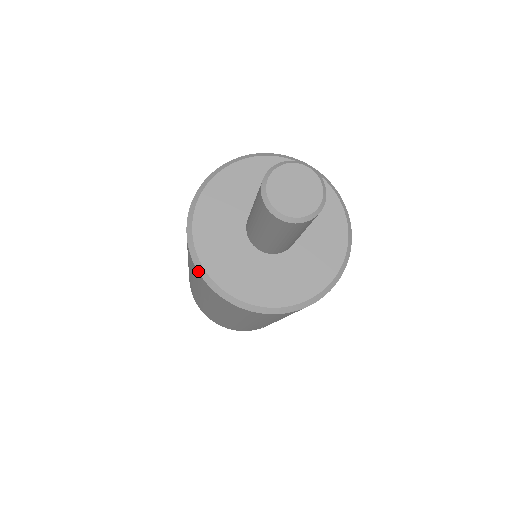
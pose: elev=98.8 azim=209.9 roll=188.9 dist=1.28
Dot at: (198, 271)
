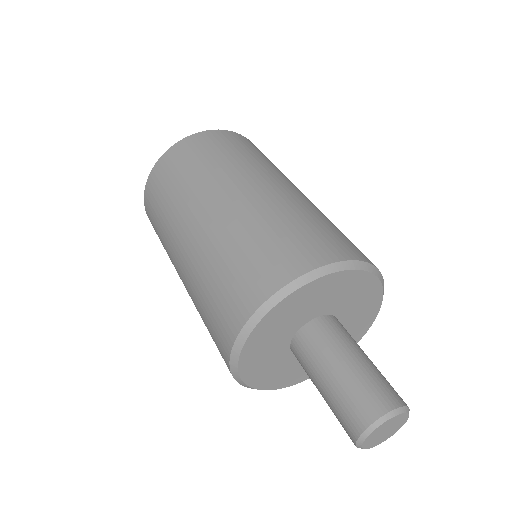
Dot at: (230, 363)
